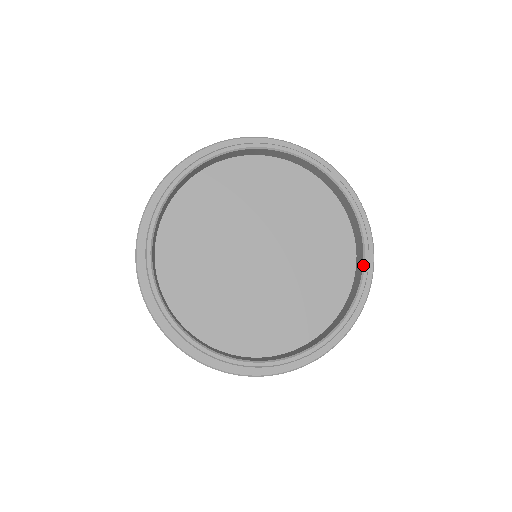
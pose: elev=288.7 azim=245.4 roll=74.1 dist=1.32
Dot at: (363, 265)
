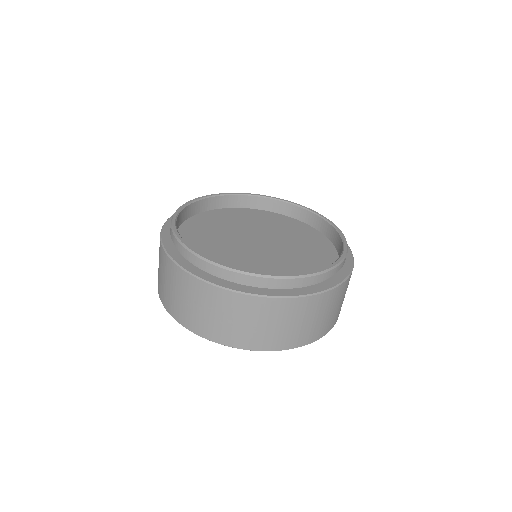
Dot at: occluded
